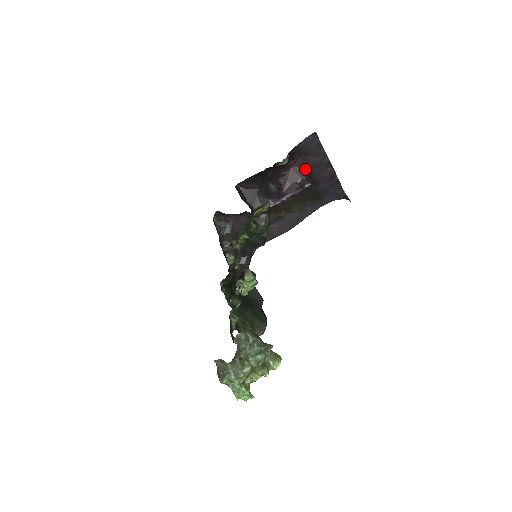
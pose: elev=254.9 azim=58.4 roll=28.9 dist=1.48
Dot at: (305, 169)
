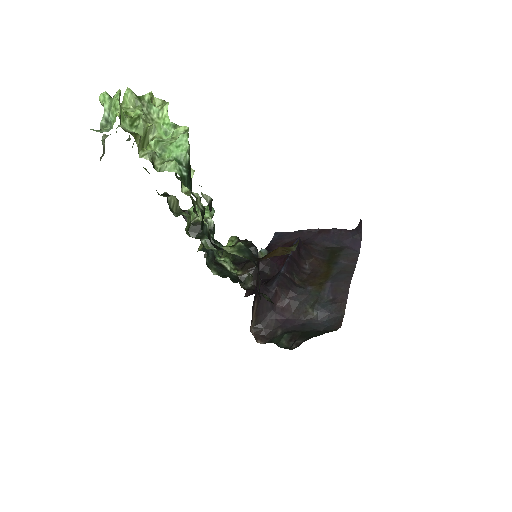
Dot at: occluded
